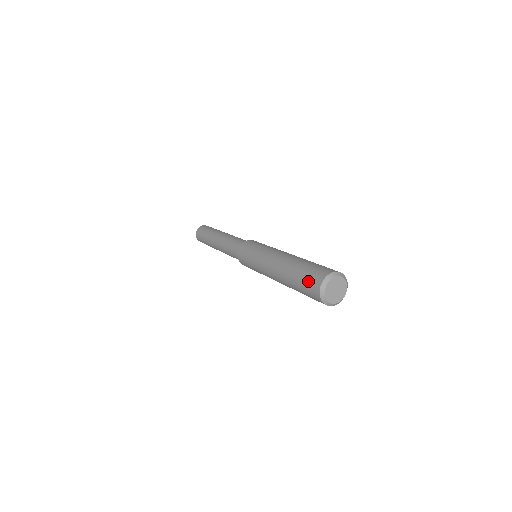
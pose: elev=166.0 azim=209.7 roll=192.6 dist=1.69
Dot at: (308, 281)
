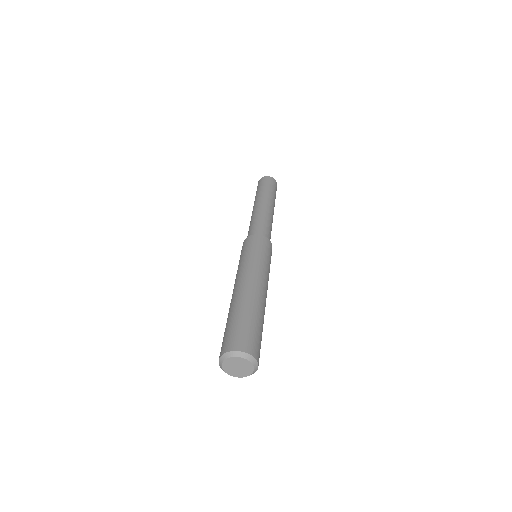
Dot at: occluded
